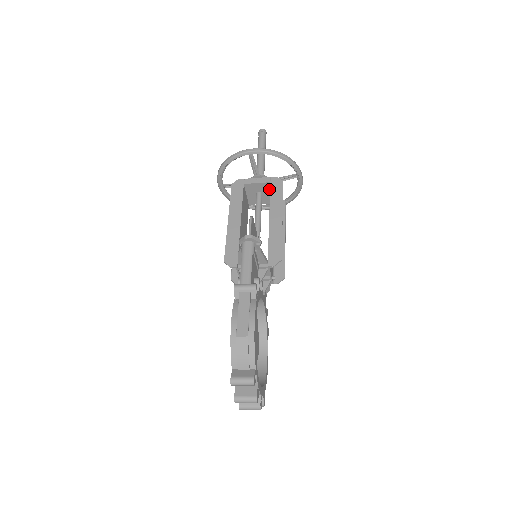
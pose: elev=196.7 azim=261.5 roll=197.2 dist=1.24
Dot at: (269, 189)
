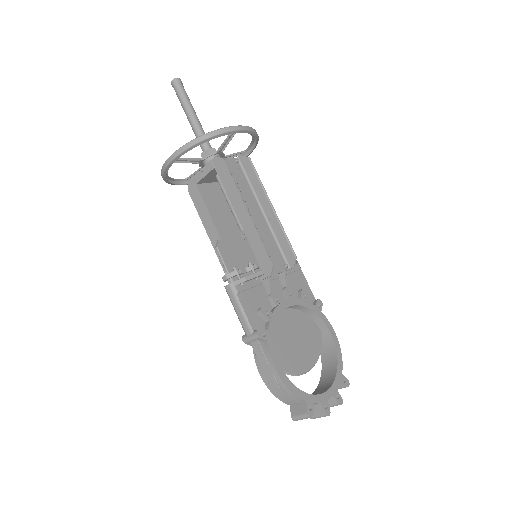
Dot at: occluded
